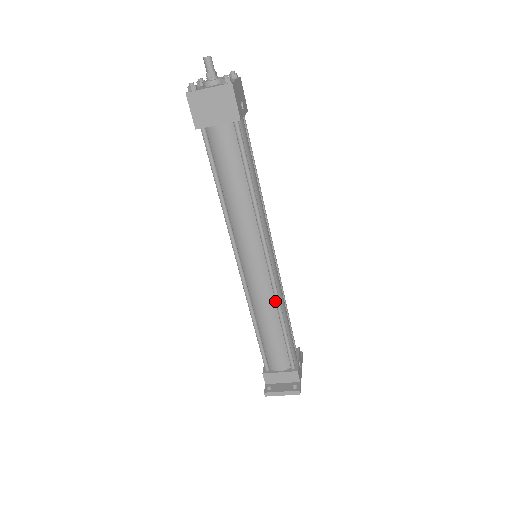
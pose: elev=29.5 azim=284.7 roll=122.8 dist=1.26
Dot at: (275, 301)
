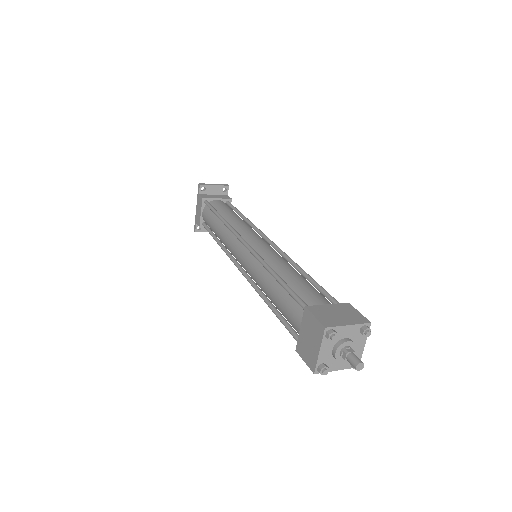
Dot at: occluded
